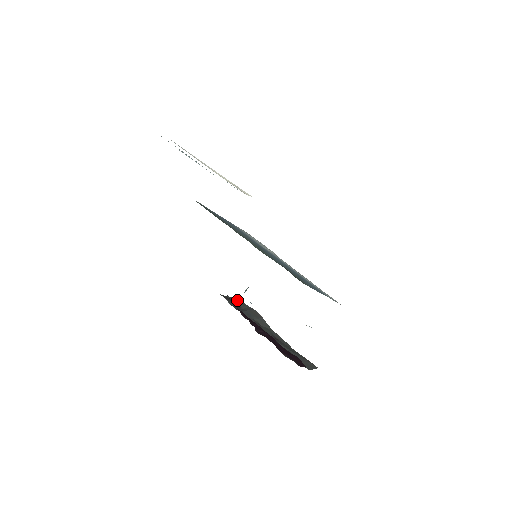
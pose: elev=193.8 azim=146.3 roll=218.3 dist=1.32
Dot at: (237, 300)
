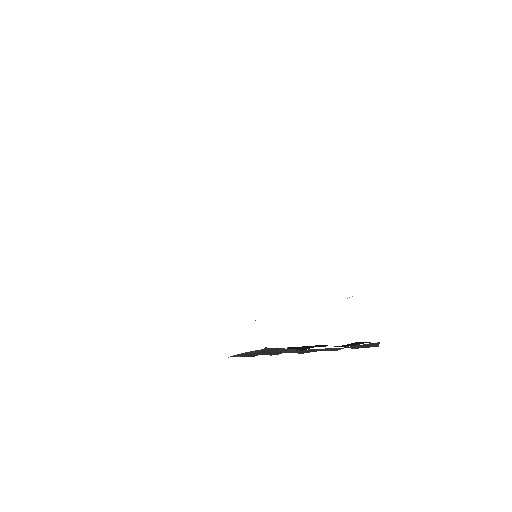
Dot at: (240, 354)
